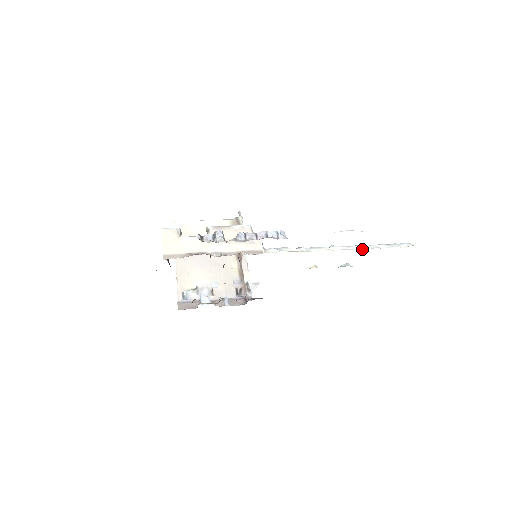
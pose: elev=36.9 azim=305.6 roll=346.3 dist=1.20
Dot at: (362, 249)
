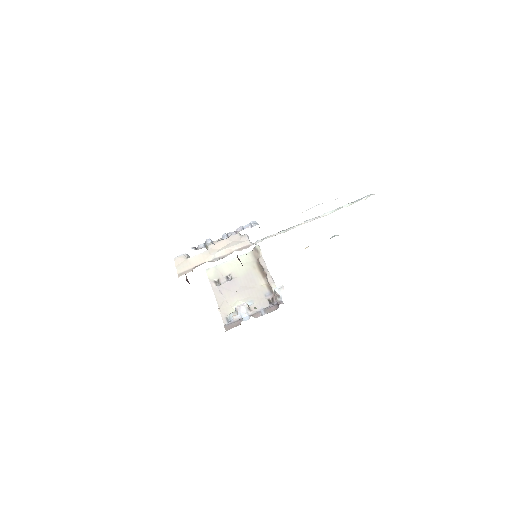
Dot at: (330, 213)
